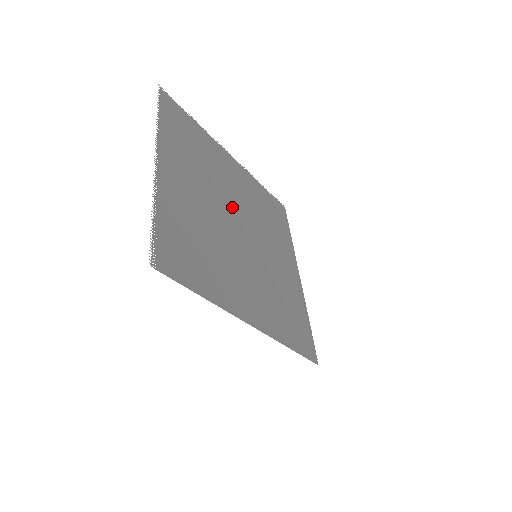
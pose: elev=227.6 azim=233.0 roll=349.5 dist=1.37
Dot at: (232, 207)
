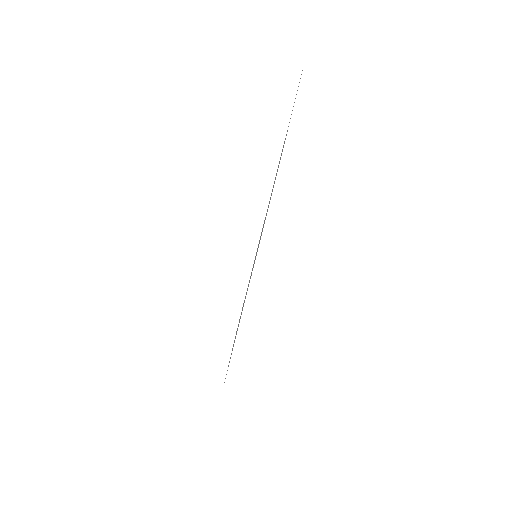
Dot at: occluded
